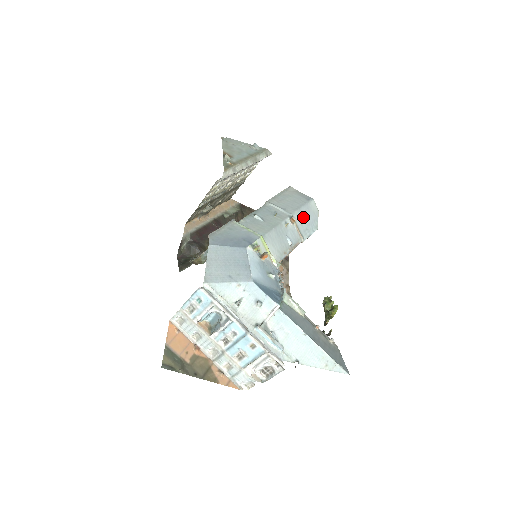
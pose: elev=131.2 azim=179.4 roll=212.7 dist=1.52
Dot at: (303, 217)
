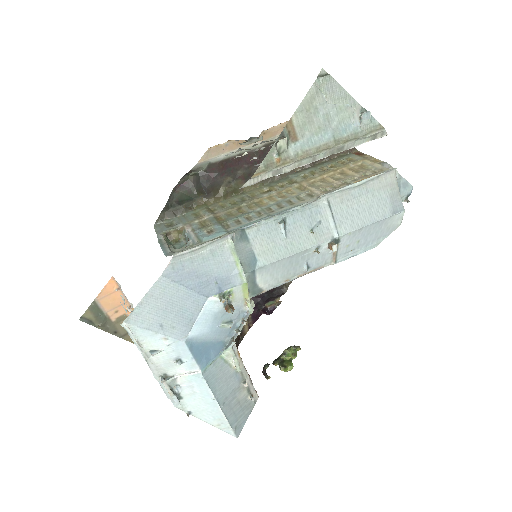
Dot at: (360, 236)
